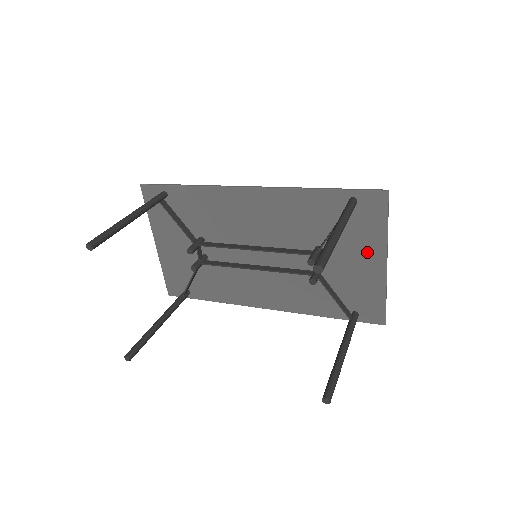
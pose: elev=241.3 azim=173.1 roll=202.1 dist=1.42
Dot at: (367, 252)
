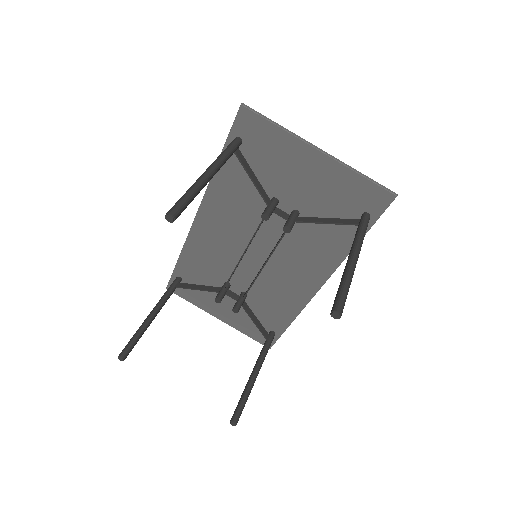
Dot at: (297, 161)
